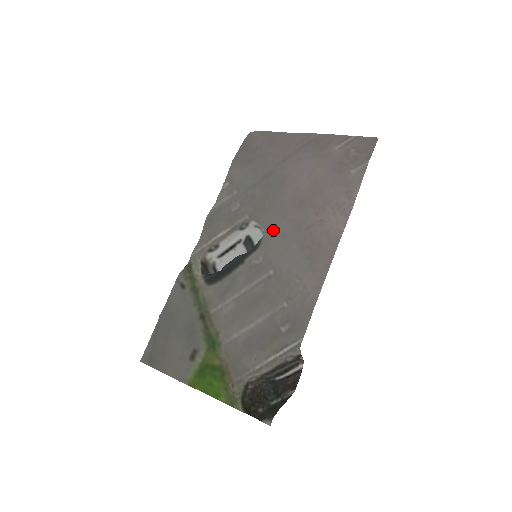
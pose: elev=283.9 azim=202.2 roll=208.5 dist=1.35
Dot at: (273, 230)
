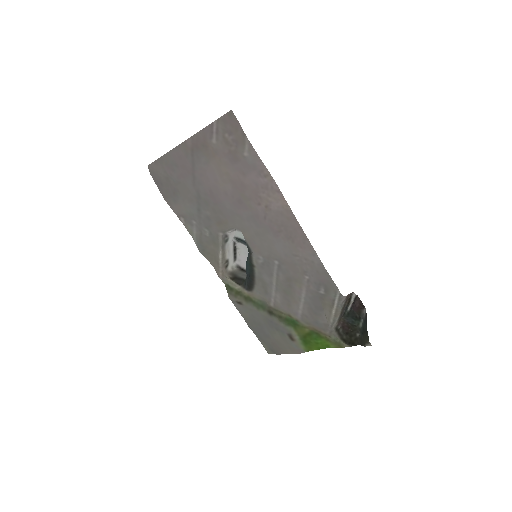
Dot at: (246, 233)
